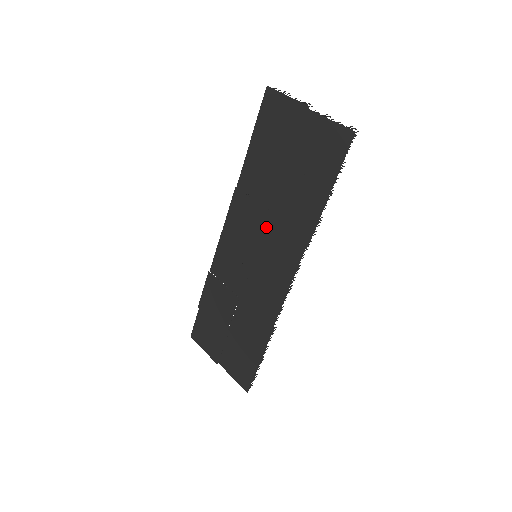
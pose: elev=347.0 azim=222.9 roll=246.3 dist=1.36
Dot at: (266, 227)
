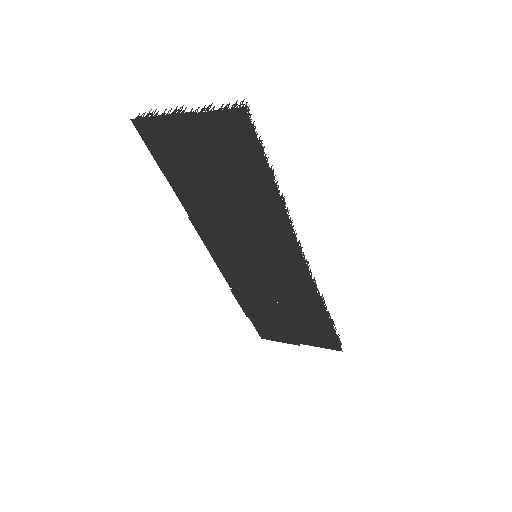
Dot at: (243, 231)
